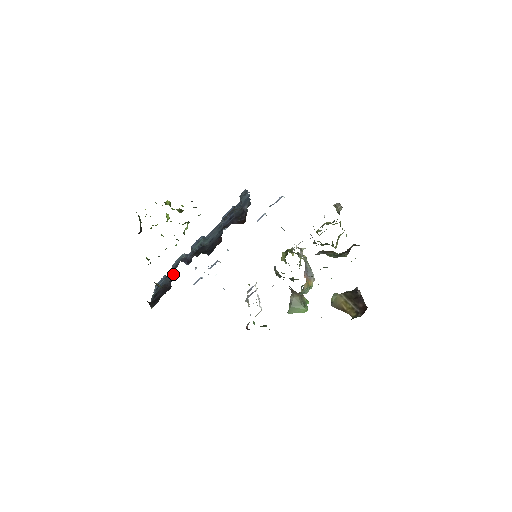
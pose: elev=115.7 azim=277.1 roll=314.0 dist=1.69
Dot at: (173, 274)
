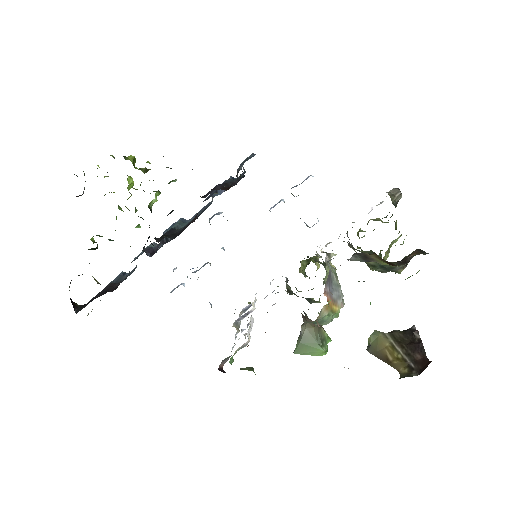
Dot at: occluded
